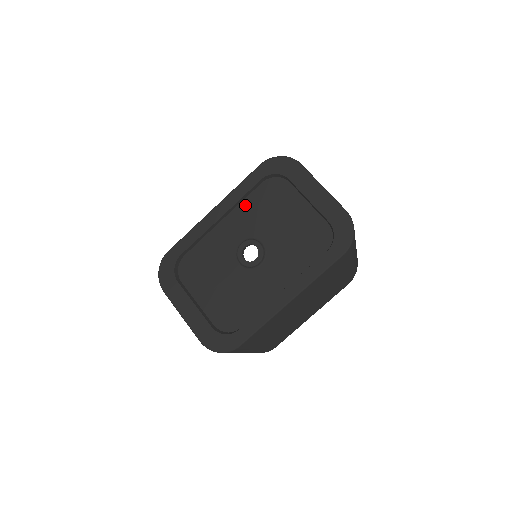
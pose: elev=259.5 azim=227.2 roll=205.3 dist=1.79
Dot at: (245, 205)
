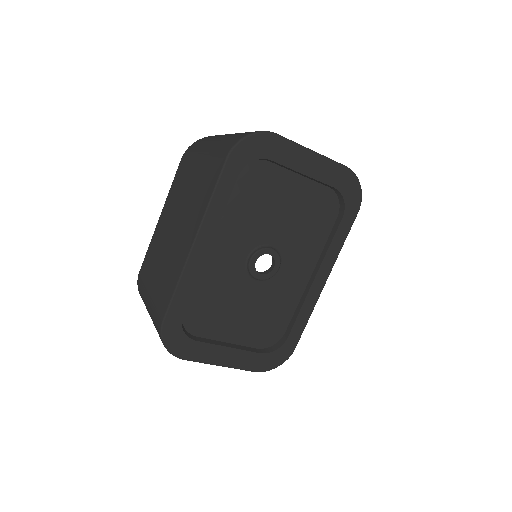
Dot at: (229, 215)
